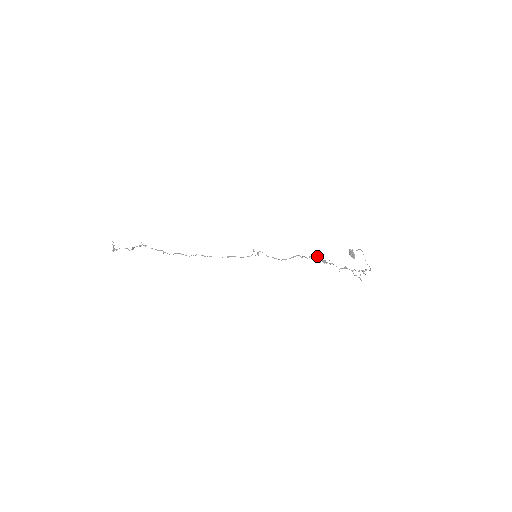
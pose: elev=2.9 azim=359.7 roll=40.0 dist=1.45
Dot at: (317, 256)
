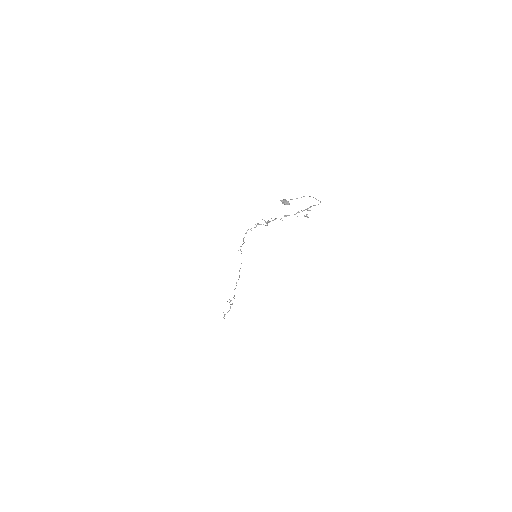
Dot at: (266, 222)
